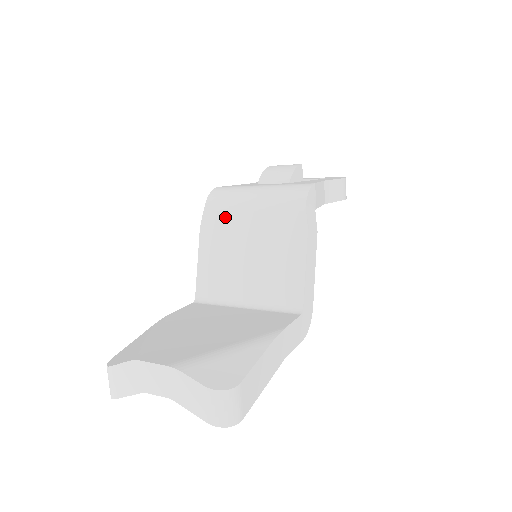
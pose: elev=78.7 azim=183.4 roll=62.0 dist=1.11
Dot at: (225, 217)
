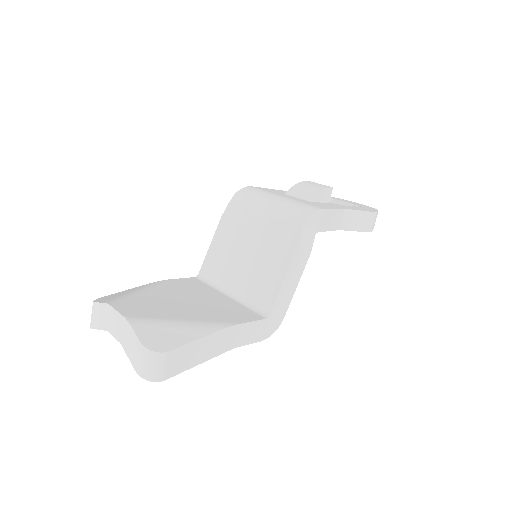
Dot at: (242, 214)
